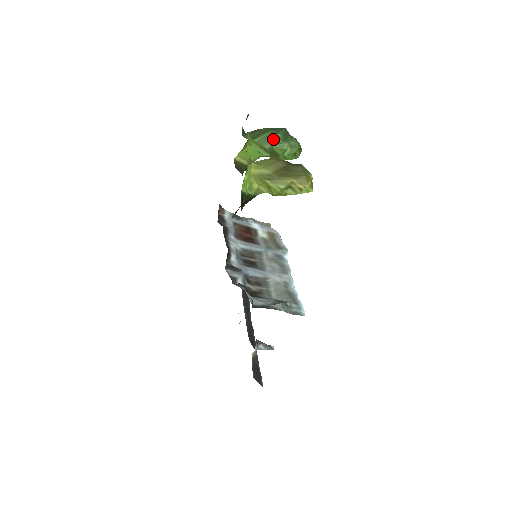
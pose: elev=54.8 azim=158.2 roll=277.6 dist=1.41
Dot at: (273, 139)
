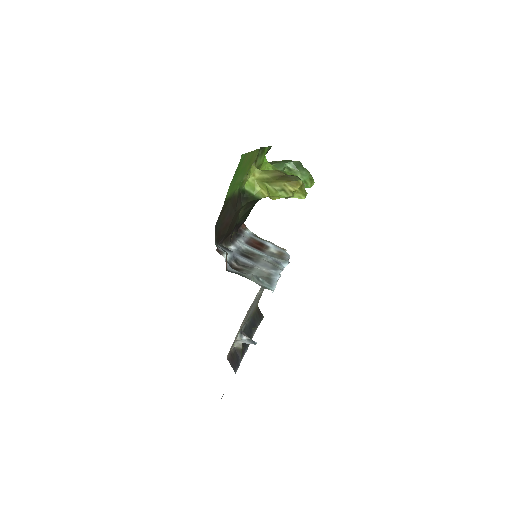
Dot at: (286, 166)
